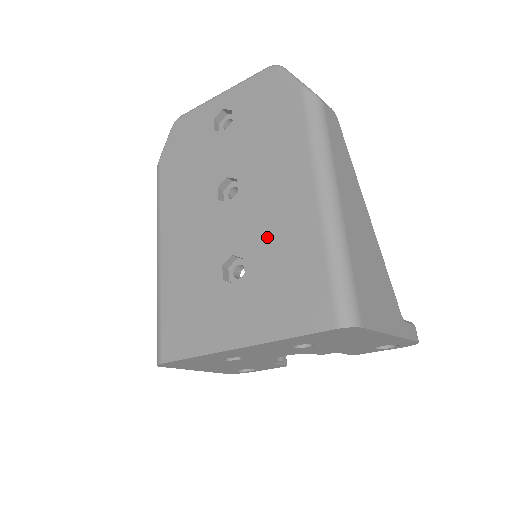
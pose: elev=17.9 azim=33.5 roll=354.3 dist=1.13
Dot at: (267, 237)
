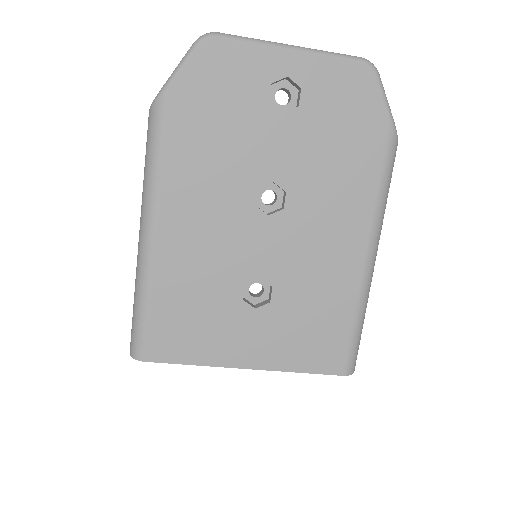
Dot at: (305, 276)
